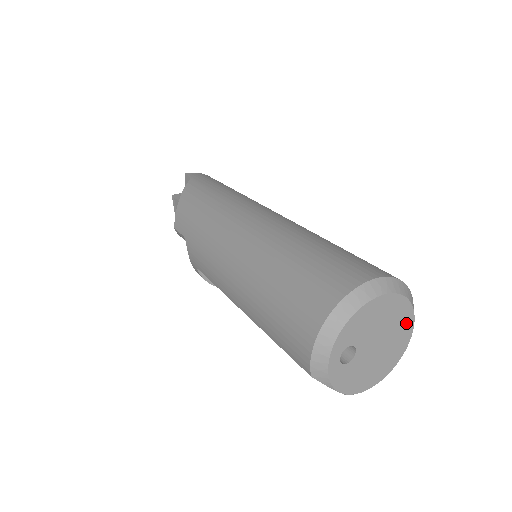
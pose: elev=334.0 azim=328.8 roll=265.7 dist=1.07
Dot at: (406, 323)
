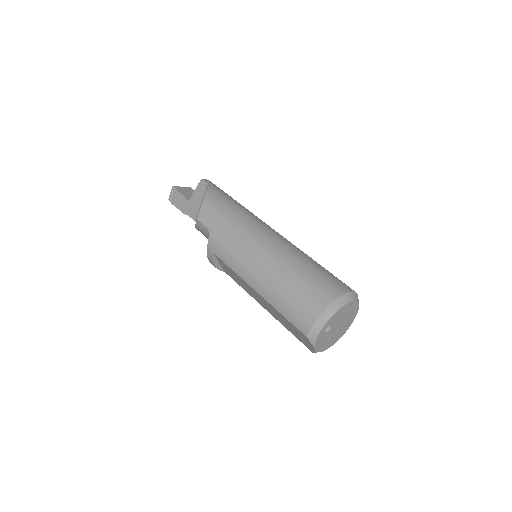
Dot at: (352, 319)
